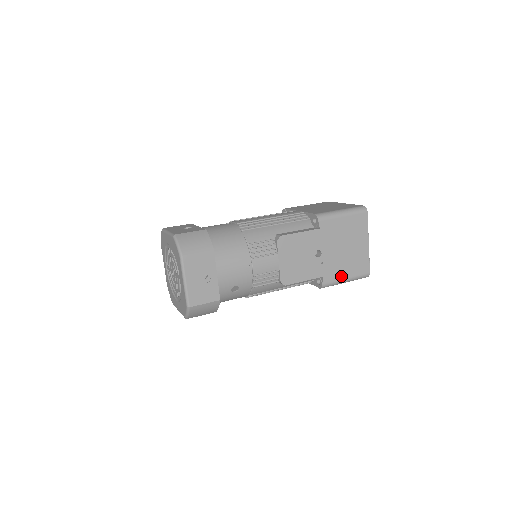
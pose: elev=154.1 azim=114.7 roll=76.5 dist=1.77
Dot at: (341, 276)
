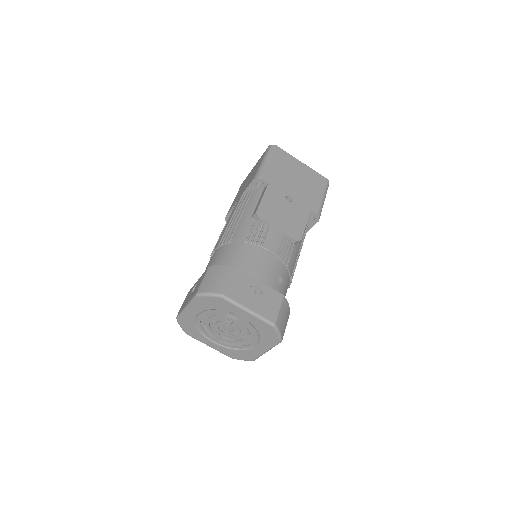
Dot at: (318, 198)
